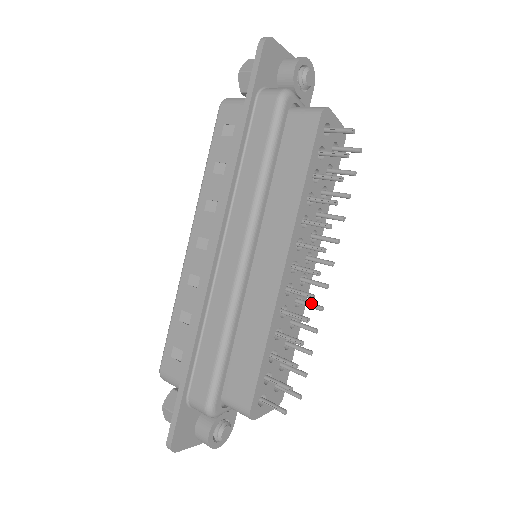
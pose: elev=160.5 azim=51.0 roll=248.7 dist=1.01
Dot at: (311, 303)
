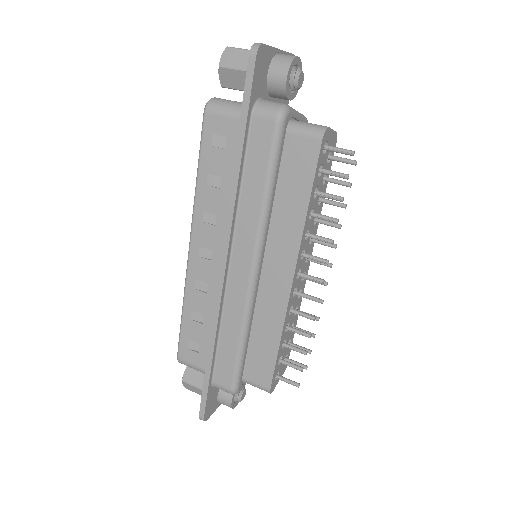
Dot at: occluded
